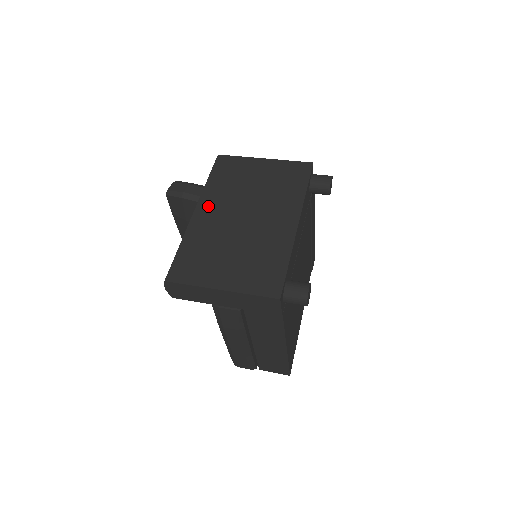
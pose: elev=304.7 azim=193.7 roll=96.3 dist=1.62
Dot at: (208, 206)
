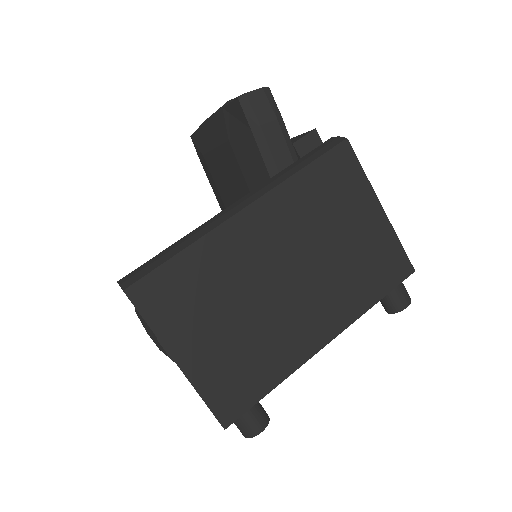
Dot at: (266, 218)
